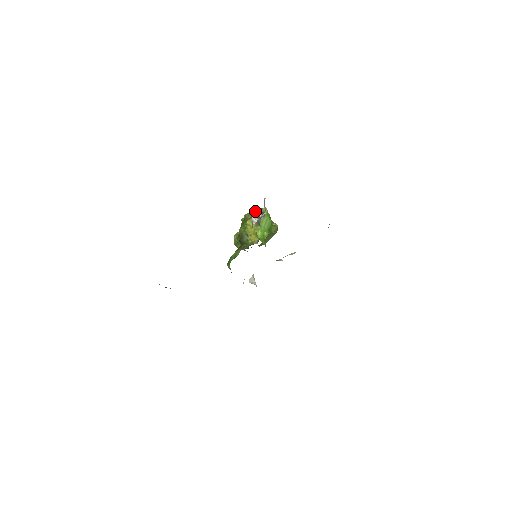
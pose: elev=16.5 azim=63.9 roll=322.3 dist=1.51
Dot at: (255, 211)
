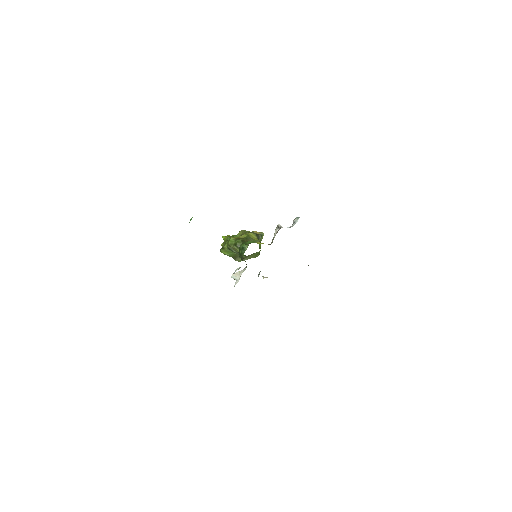
Dot at: (255, 231)
